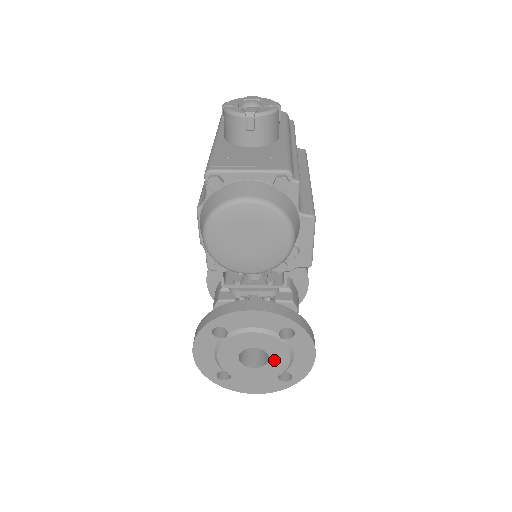
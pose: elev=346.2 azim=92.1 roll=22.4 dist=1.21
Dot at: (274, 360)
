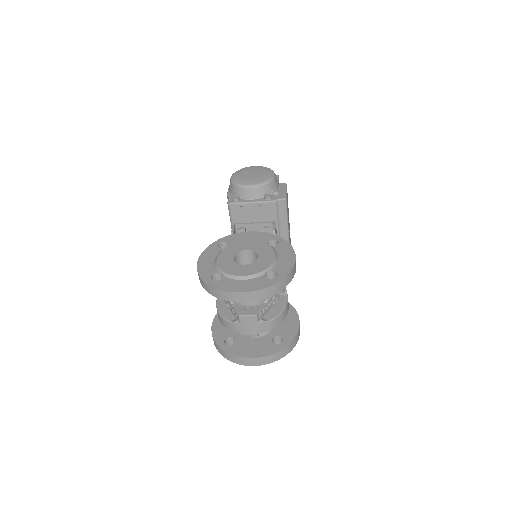
Dot at: (262, 258)
